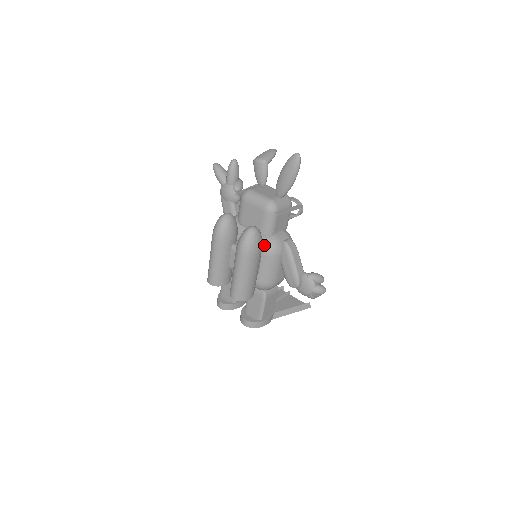
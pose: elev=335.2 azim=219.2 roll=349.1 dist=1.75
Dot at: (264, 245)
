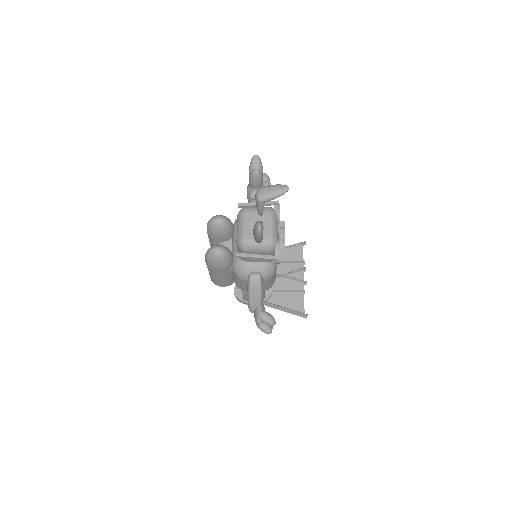
Dot at: (234, 264)
